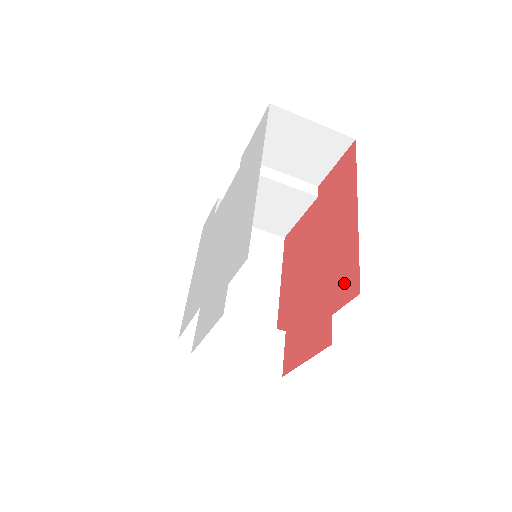
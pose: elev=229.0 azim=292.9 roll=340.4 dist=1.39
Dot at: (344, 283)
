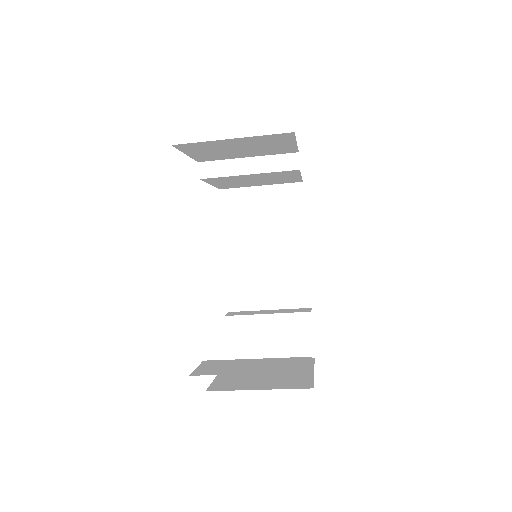
Dot at: occluded
